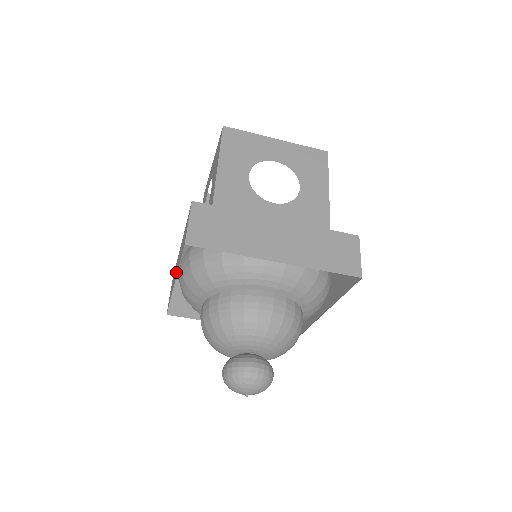
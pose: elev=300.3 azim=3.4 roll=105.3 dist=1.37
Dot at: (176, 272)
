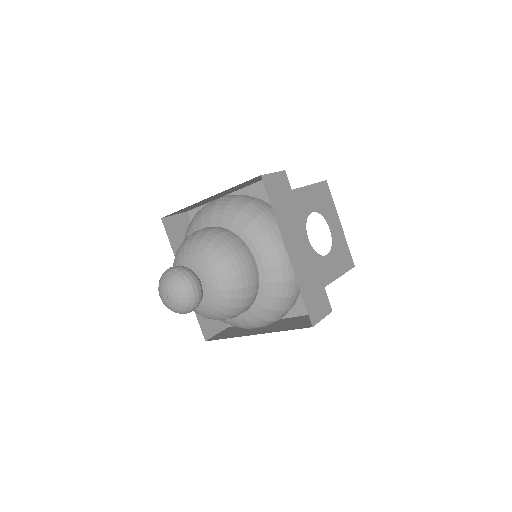
Dot at: (216, 195)
